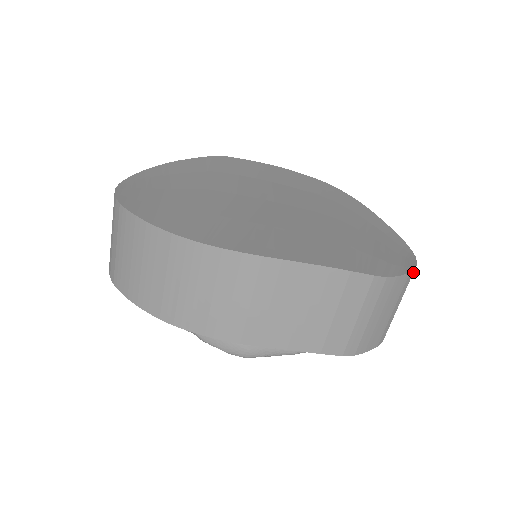
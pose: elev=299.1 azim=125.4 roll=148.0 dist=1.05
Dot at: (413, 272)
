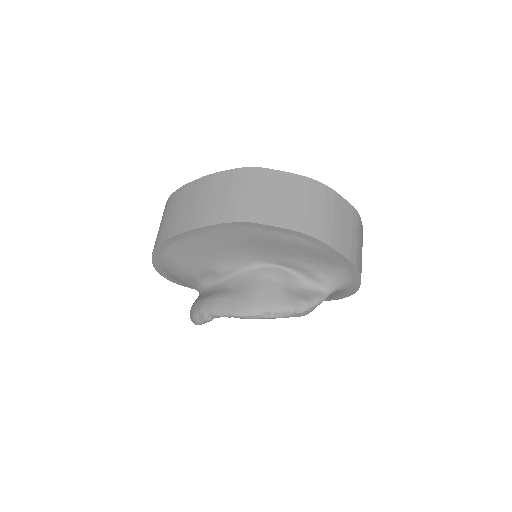
Dot at: (358, 214)
